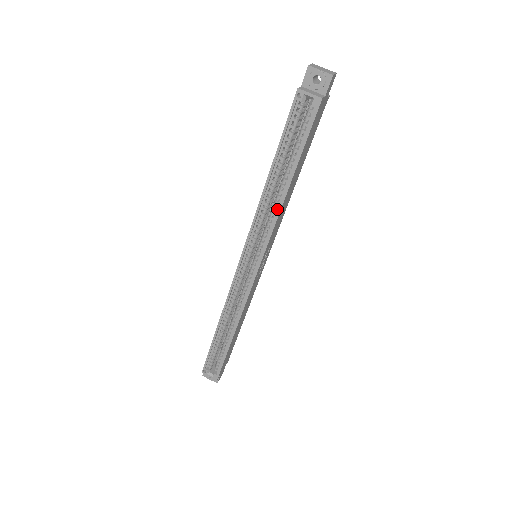
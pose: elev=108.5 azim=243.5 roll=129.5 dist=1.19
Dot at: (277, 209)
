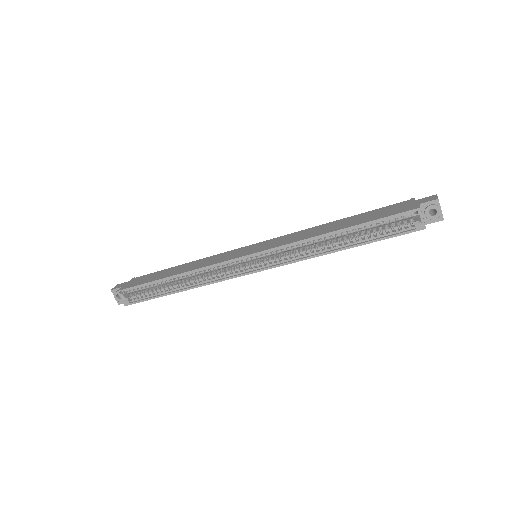
Dot at: (316, 253)
